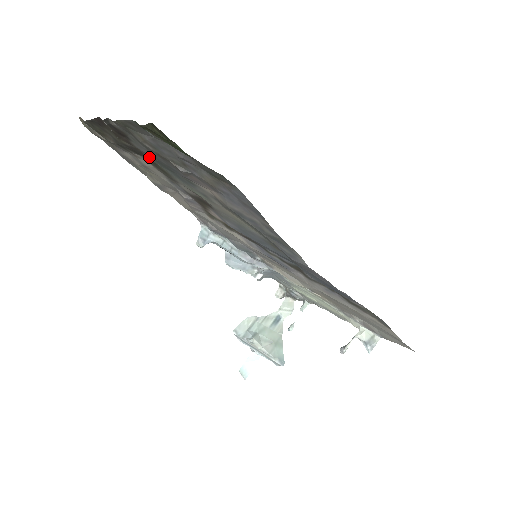
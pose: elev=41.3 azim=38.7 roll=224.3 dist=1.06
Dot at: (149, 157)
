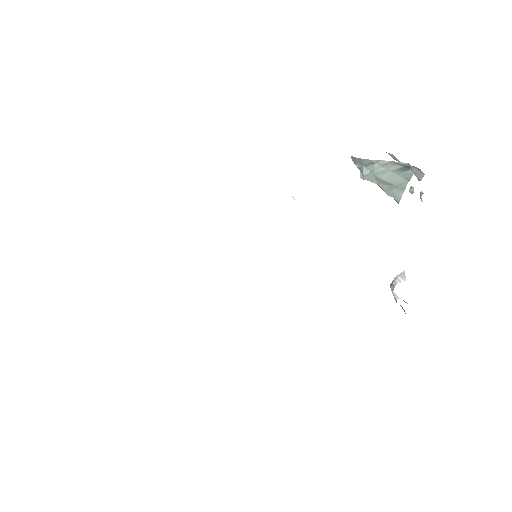
Dot at: occluded
